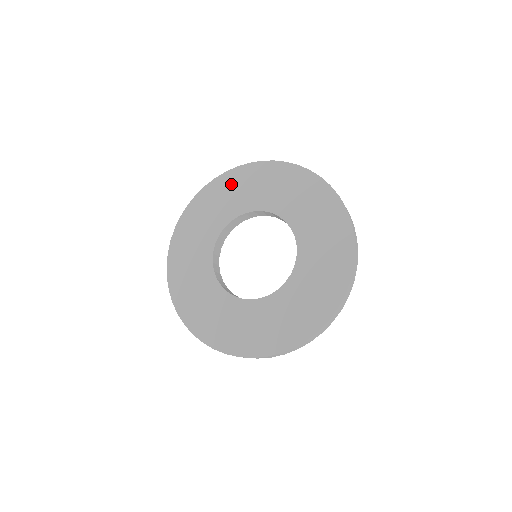
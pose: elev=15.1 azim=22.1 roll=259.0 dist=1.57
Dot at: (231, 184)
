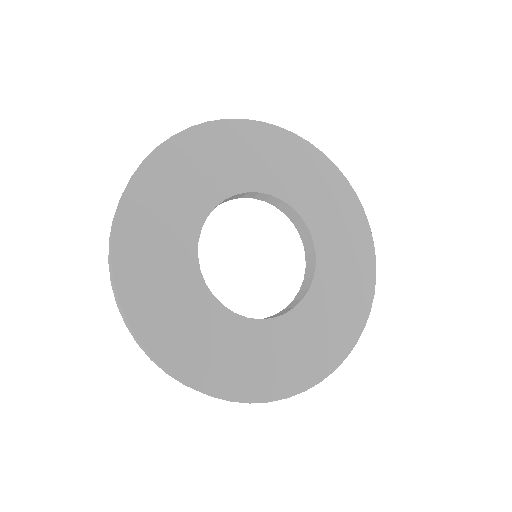
Dot at: (167, 175)
